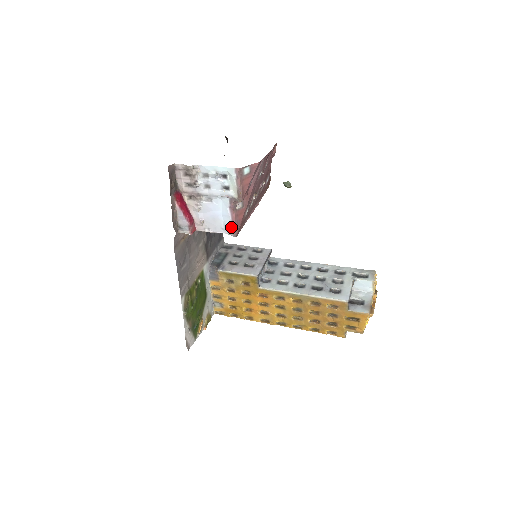
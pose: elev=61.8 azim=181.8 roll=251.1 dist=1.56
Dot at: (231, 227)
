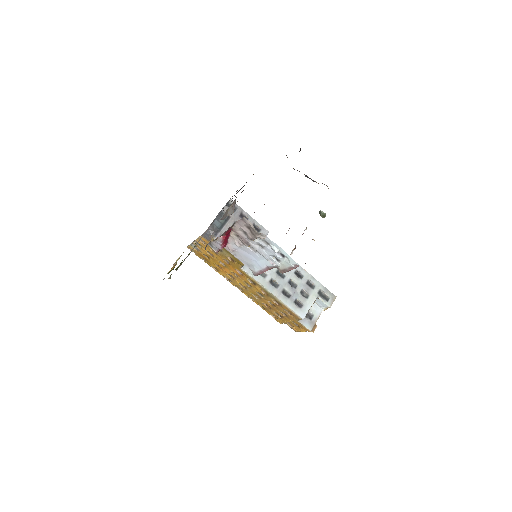
Dot at: (257, 271)
